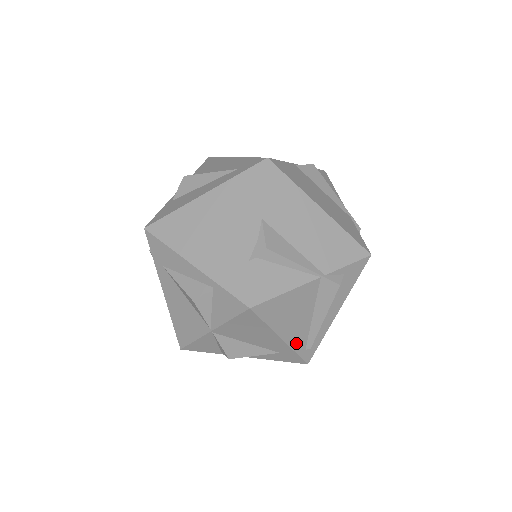
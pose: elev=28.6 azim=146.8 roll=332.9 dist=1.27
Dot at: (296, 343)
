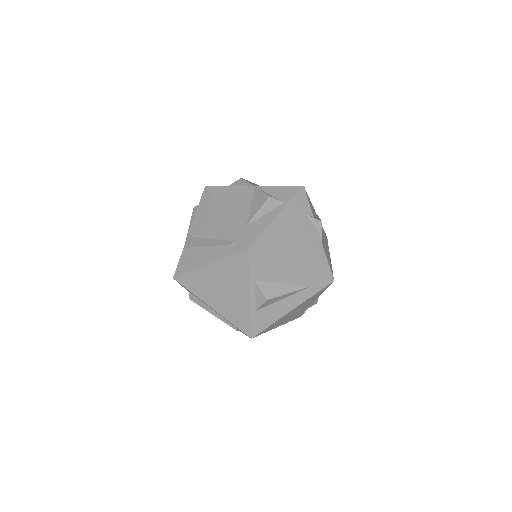
Dot at: occluded
